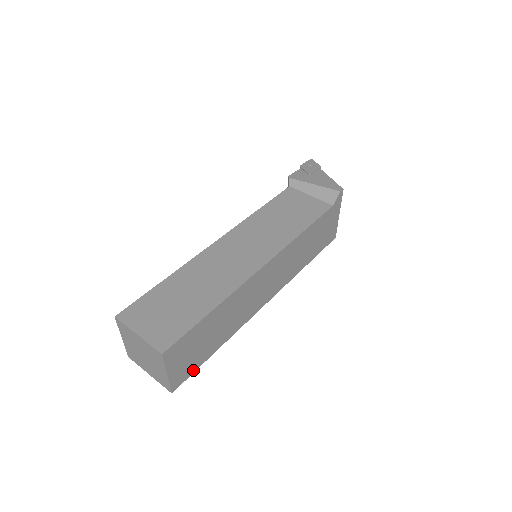
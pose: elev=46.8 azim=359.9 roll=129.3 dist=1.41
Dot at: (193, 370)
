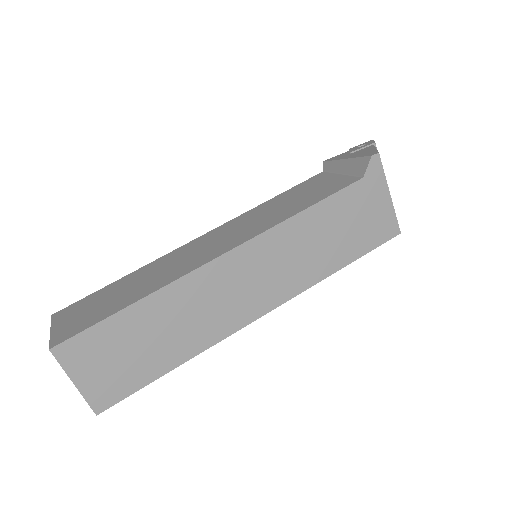
Dot at: (130, 390)
